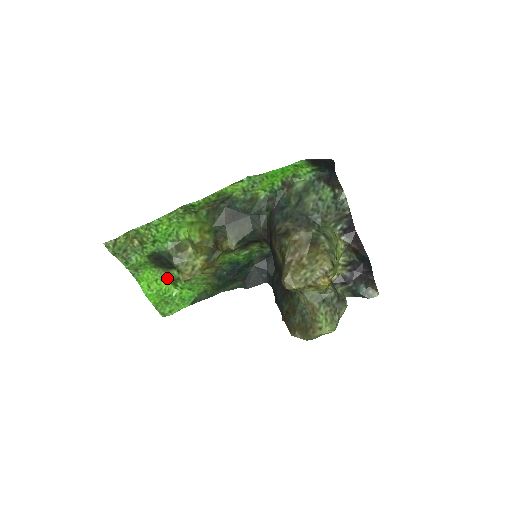
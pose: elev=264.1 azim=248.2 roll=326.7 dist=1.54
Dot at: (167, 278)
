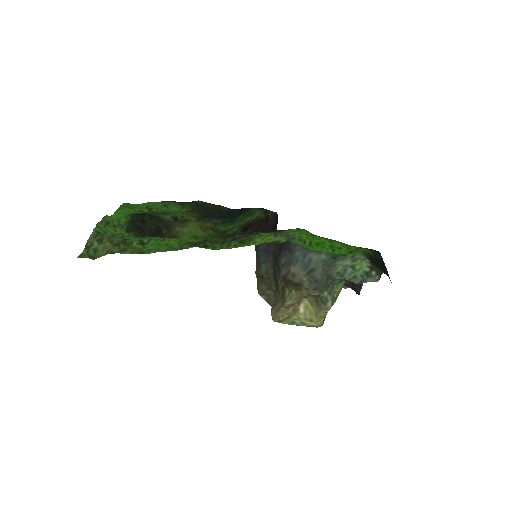
Dot at: occluded
